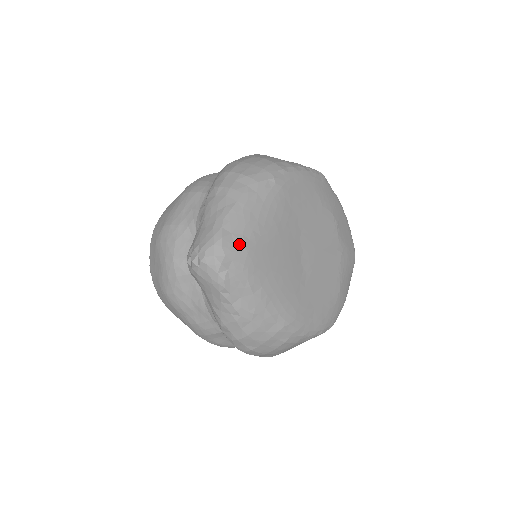
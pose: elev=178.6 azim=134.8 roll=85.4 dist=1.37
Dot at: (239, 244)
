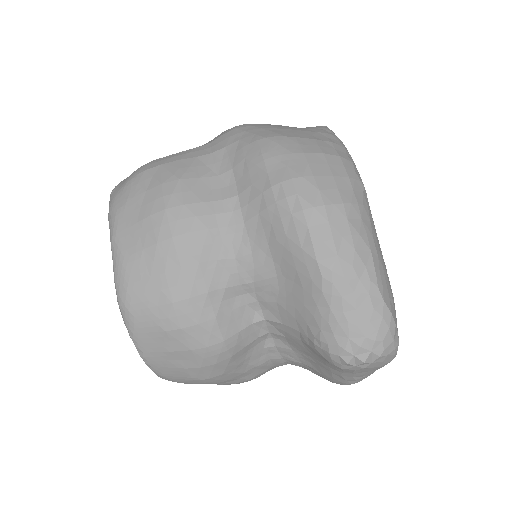
Dot at: (394, 304)
